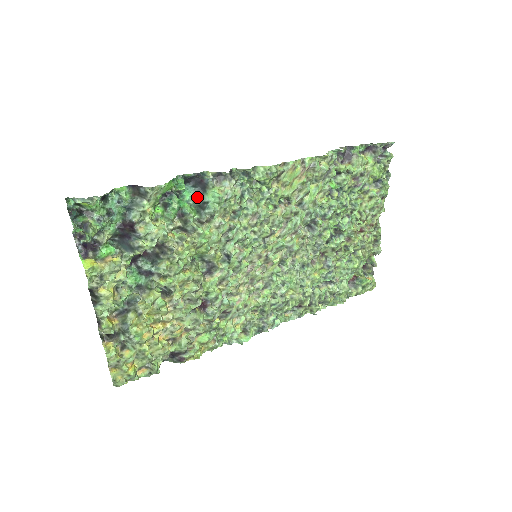
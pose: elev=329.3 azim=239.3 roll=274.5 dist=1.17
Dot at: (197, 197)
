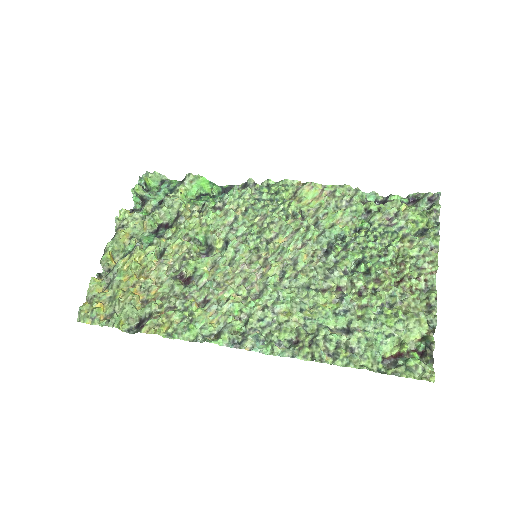
Dot at: occluded
